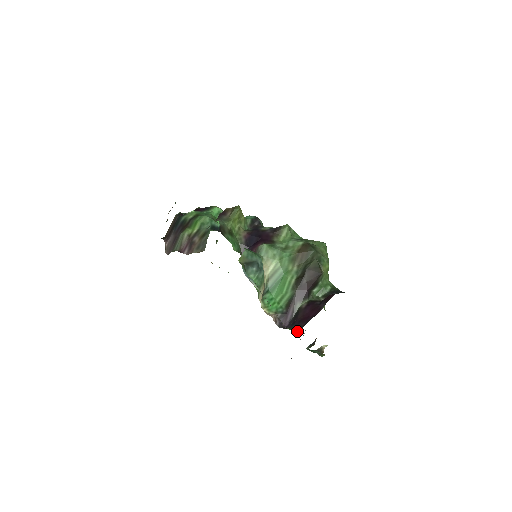
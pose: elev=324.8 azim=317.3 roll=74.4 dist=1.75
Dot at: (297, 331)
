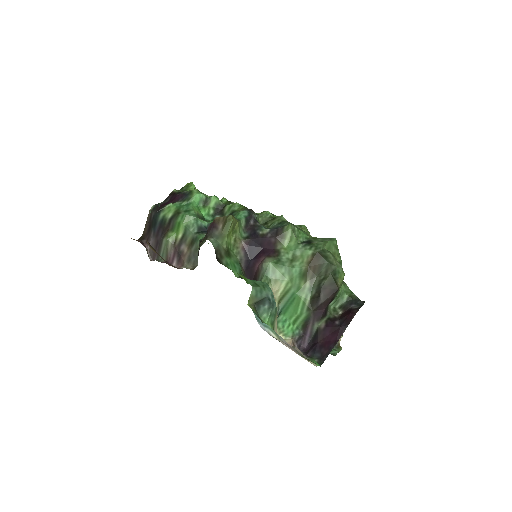
Dot at: (321, 364)
